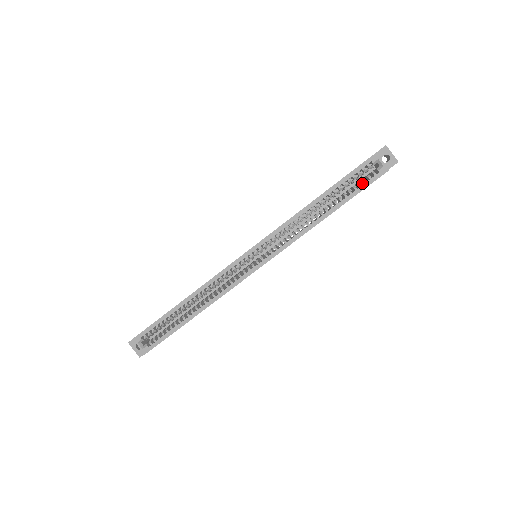
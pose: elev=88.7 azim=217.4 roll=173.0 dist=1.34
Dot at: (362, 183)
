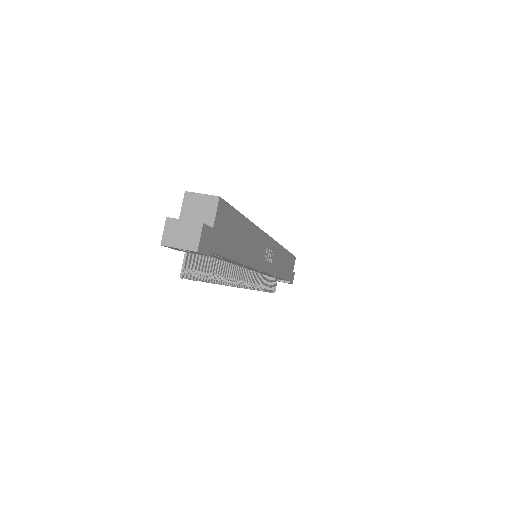
Dot at: occluded
